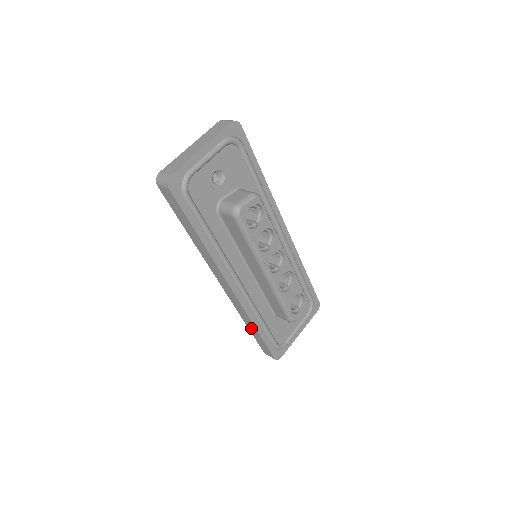
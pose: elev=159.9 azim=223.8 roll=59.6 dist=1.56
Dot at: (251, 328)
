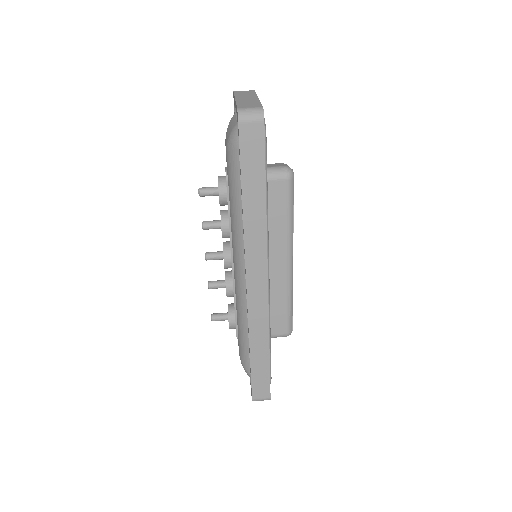
Dot at: (258, 353)
